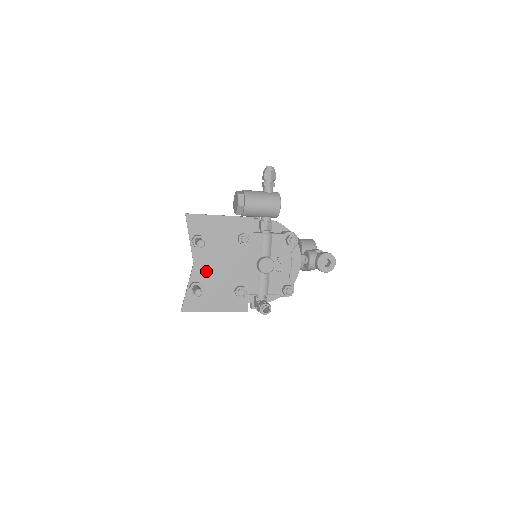
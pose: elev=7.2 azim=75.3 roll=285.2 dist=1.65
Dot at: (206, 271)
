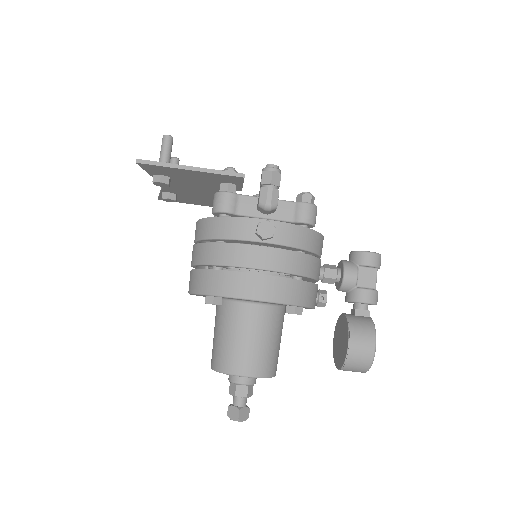
Dot at: occluded
